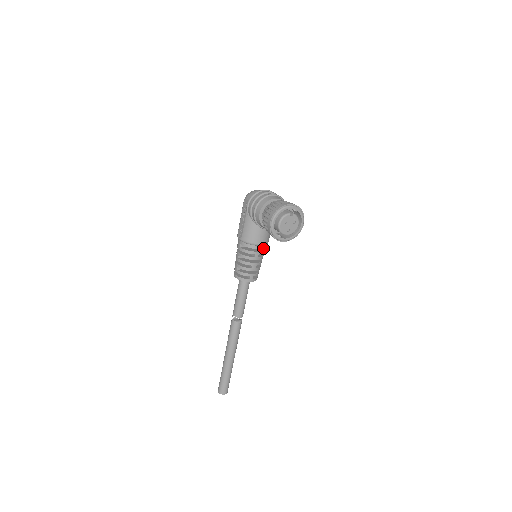
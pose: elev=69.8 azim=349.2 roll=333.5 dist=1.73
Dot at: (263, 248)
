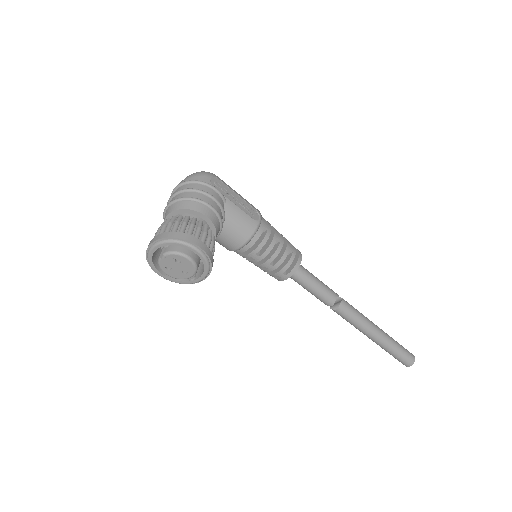
Dot at: (253, 244)
